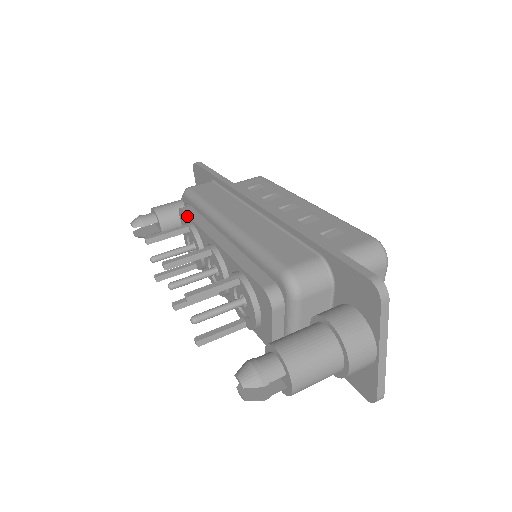
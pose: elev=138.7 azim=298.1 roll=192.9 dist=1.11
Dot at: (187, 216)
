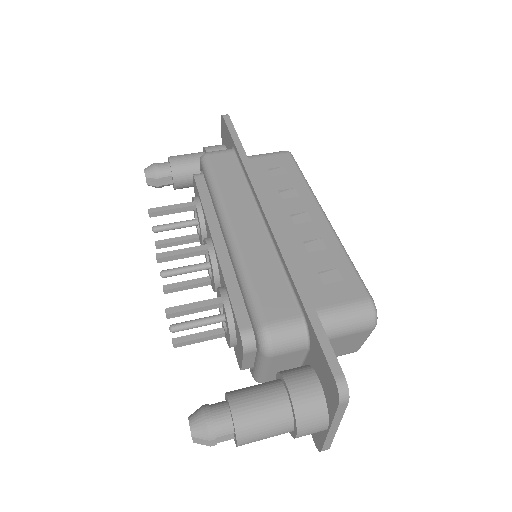
Dot at: (197, 190)
